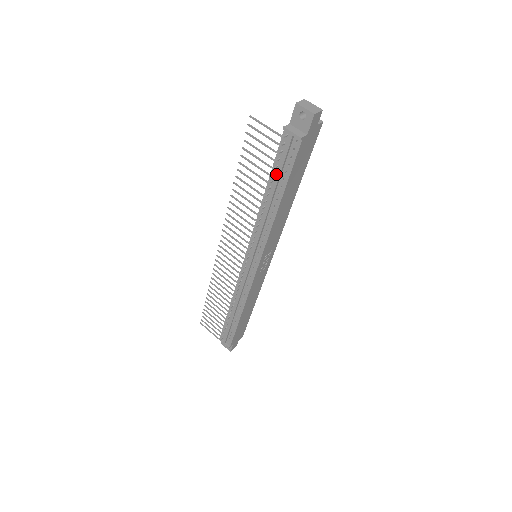
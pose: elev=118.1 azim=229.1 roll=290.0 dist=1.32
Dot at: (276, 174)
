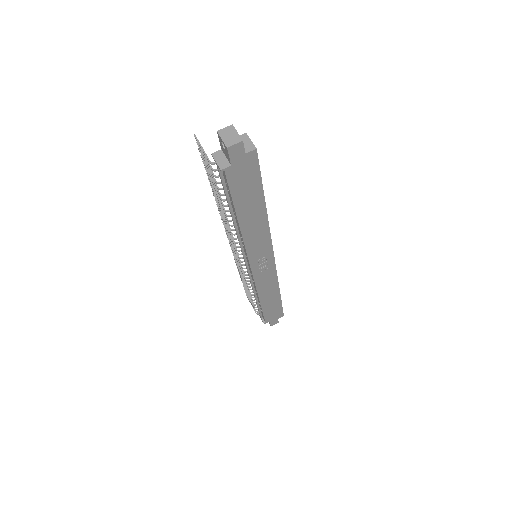
Dot at: occluded
